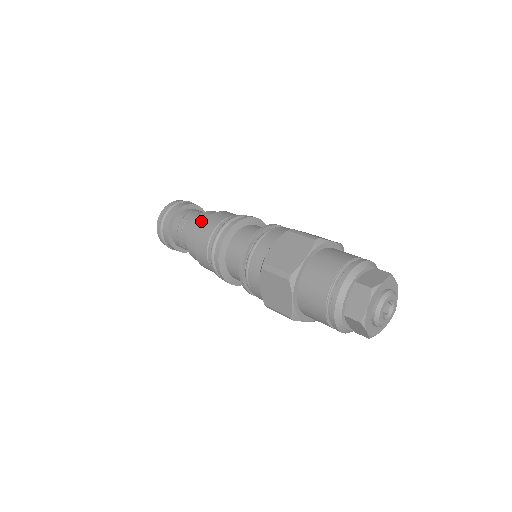
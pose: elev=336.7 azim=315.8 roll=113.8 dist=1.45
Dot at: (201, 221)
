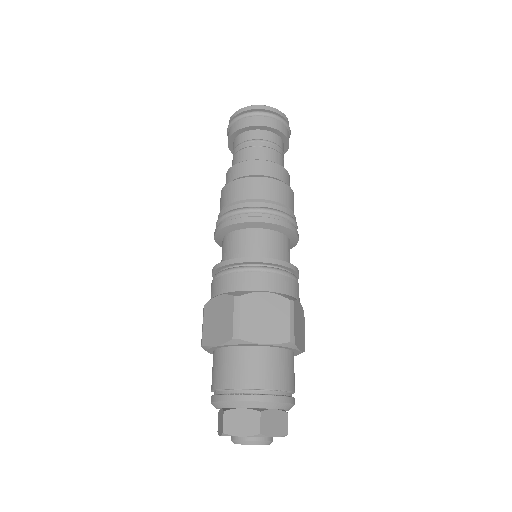
Dot at: (233, 176)
